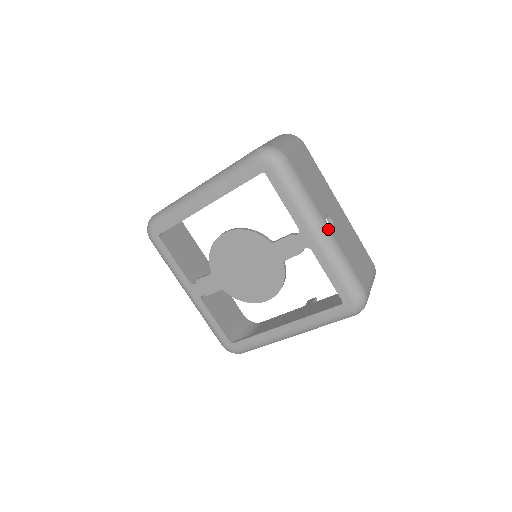
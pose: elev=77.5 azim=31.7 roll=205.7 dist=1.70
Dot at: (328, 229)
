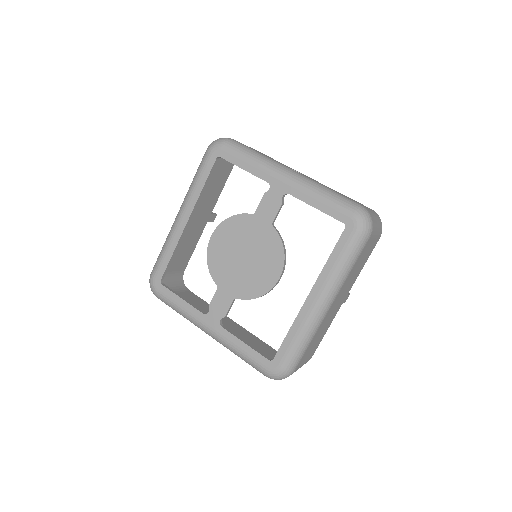
Dot at: (294, 171)
